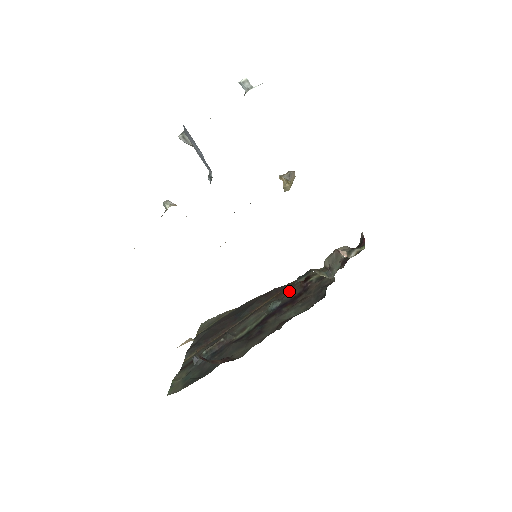
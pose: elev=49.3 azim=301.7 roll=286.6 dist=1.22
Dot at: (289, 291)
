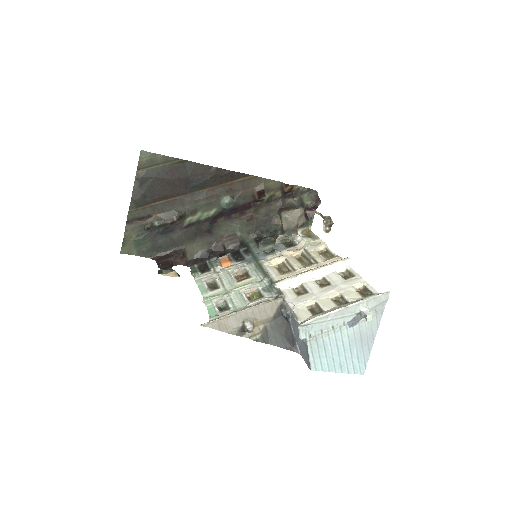
Dot at: (243, 193)
